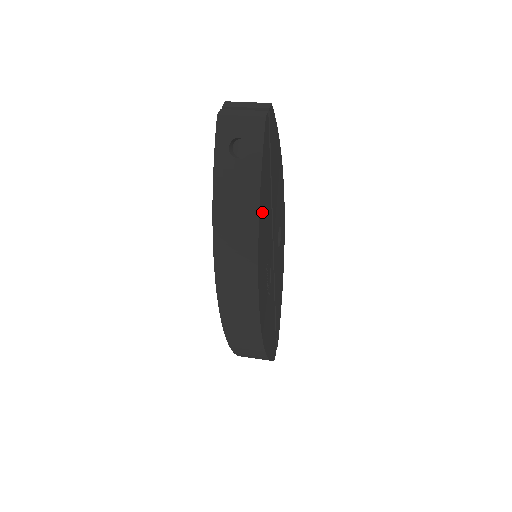
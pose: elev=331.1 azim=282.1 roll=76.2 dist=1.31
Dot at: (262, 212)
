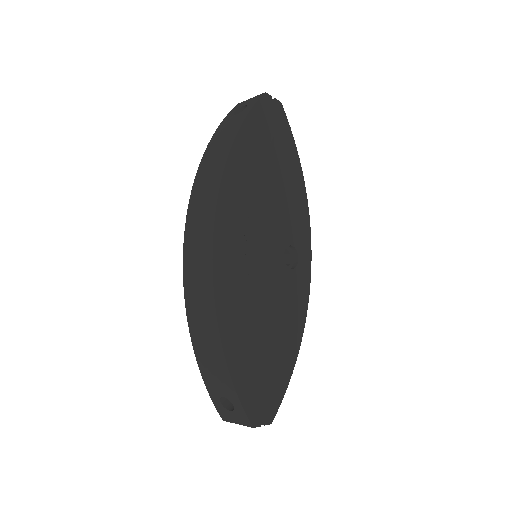
Dot at: (243, 150)
